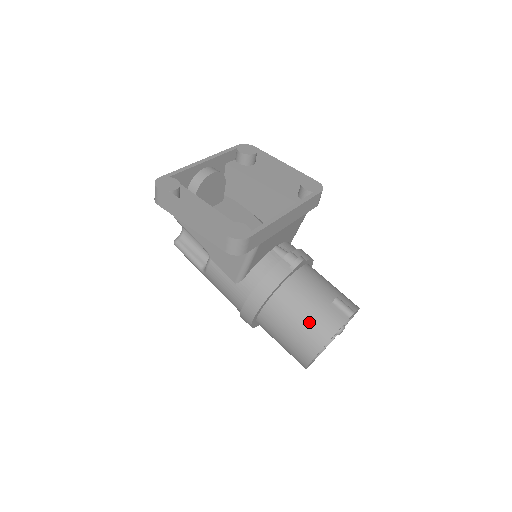
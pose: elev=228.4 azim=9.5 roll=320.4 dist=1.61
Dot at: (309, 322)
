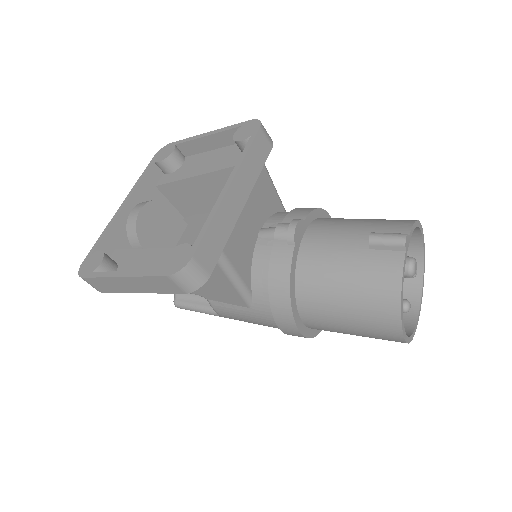
Dot at: (359, 291)
